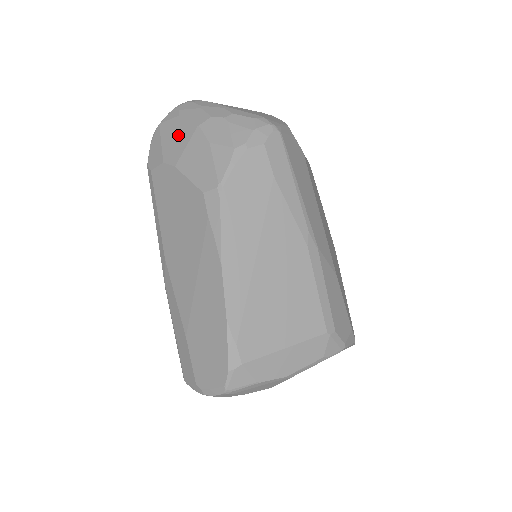
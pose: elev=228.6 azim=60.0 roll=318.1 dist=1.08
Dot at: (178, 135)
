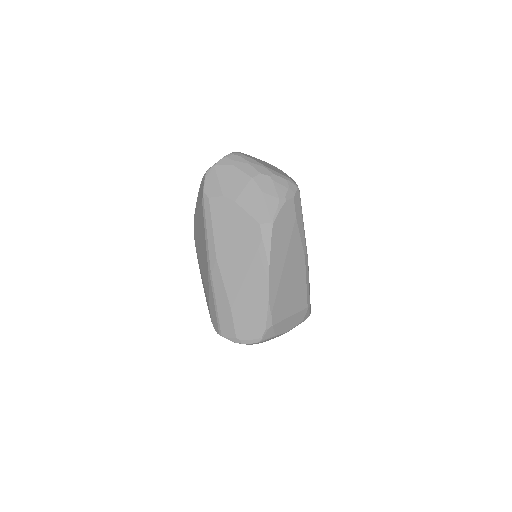
Dot at: (235, 179)
